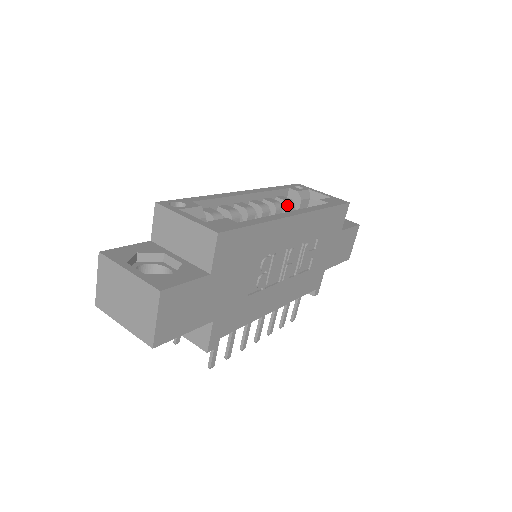
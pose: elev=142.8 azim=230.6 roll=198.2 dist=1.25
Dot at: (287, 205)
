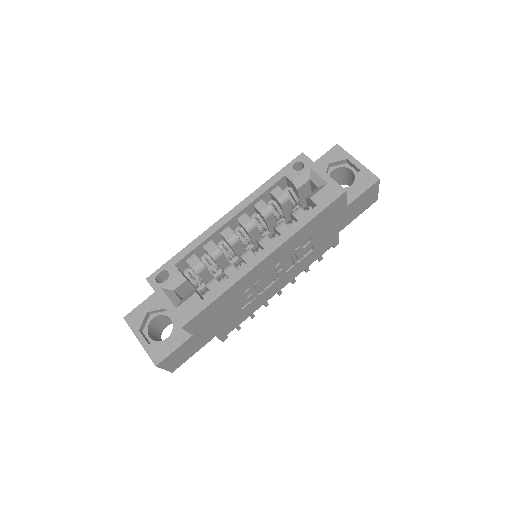
Dot at: (279, 204)
